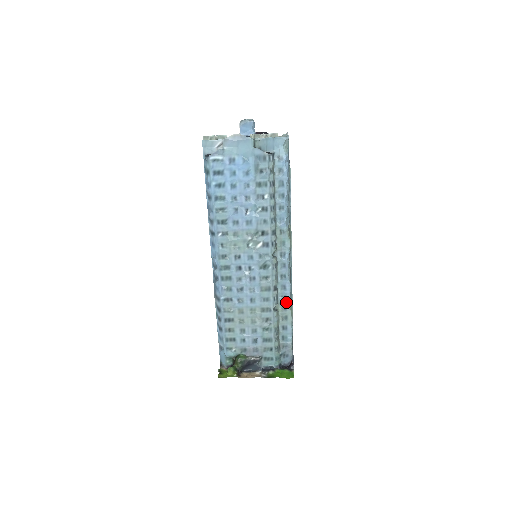
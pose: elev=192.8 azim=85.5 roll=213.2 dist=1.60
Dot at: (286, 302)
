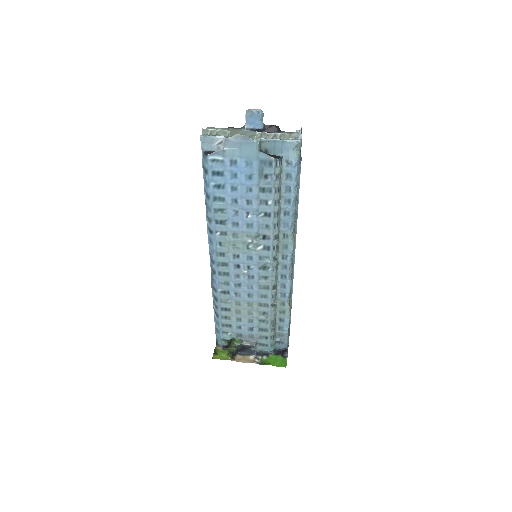
Dot at: (285, 299)
